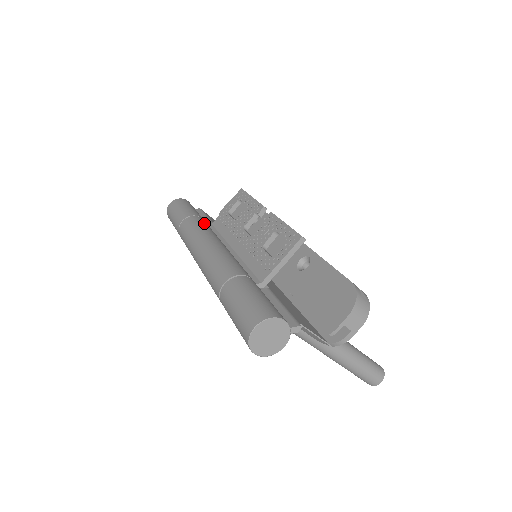
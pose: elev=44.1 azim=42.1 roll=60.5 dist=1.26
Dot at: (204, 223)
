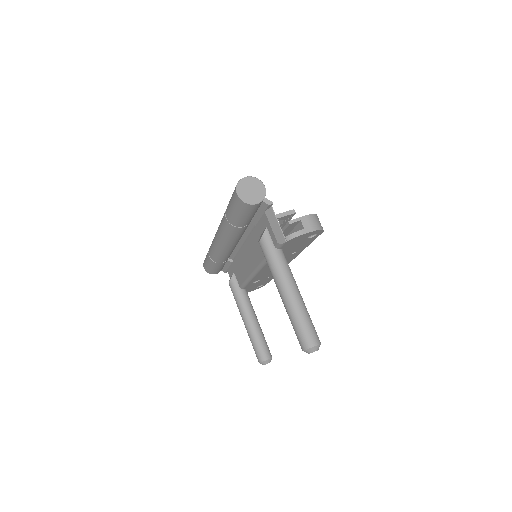
Dot at: occluded
